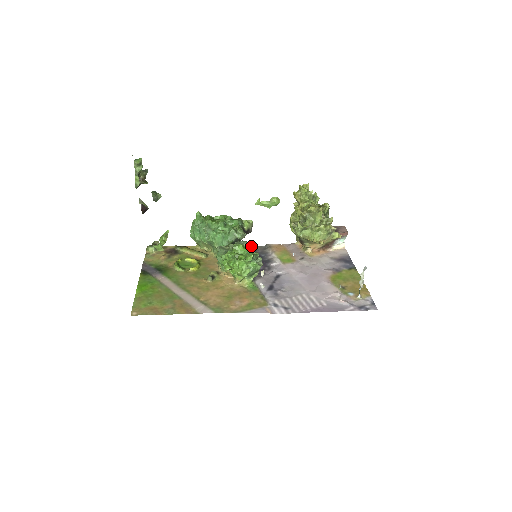
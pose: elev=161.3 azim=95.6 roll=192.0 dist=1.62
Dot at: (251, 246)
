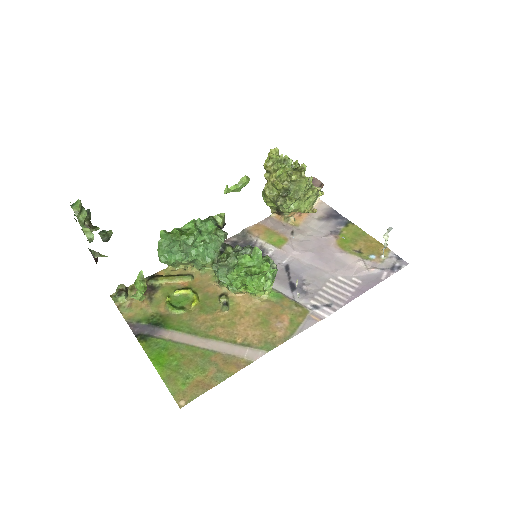
Dot at: (260, 253)
